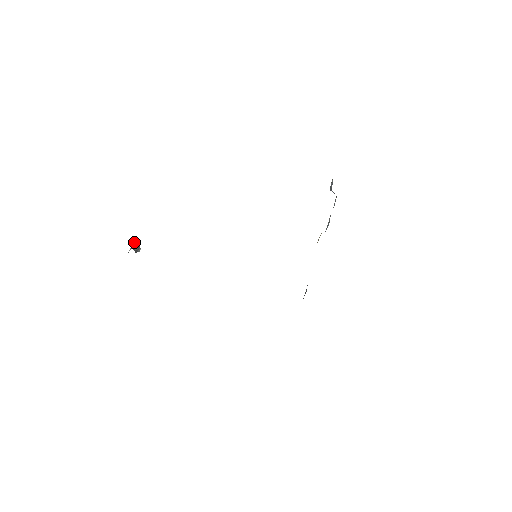
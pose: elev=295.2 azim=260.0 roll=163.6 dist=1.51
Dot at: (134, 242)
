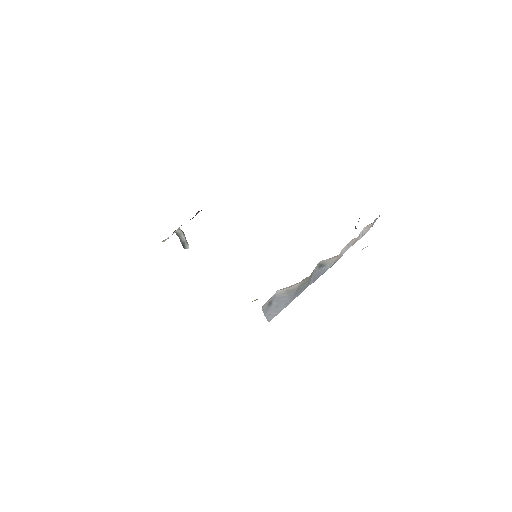
Dot at: (181, 231)
